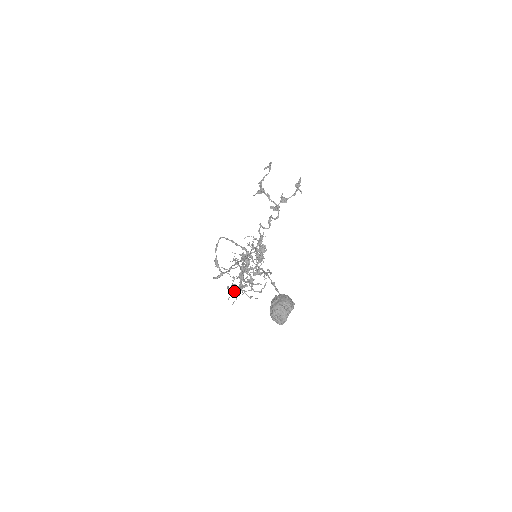
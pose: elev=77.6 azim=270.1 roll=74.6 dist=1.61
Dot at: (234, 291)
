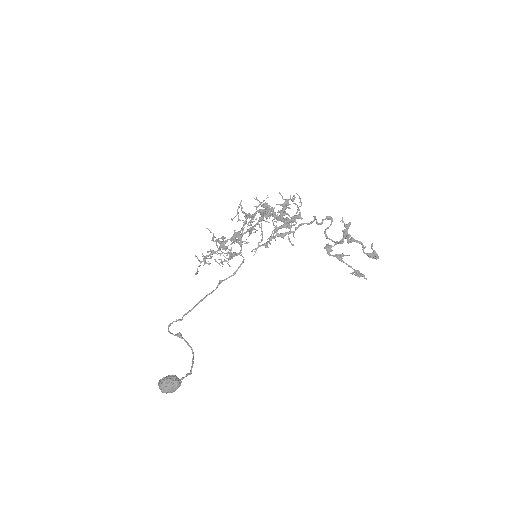
Dot at: (206, 257)
